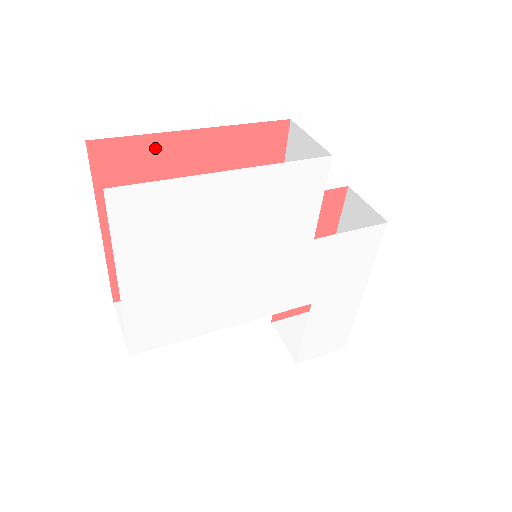
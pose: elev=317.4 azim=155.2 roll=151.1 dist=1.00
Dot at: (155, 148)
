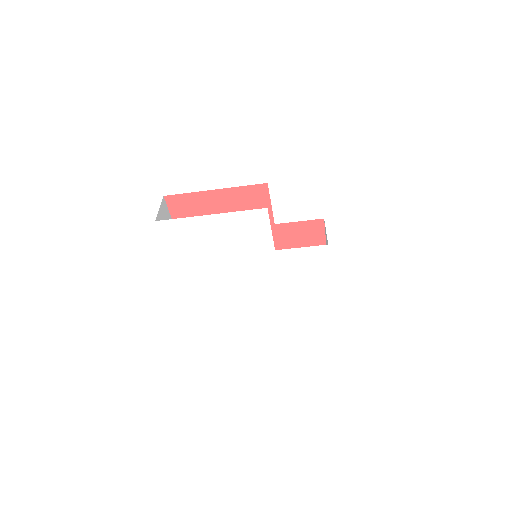
Dot at: (196, 198)
